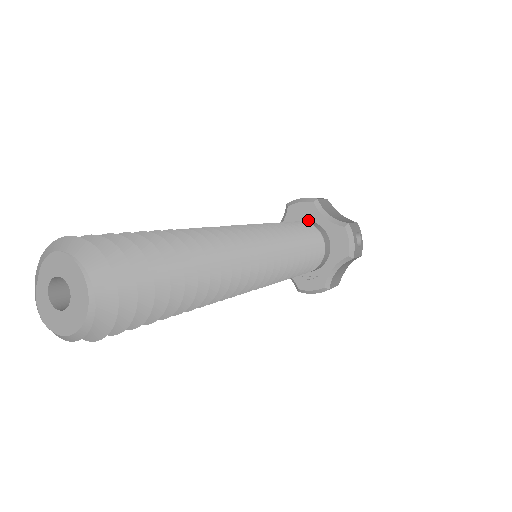
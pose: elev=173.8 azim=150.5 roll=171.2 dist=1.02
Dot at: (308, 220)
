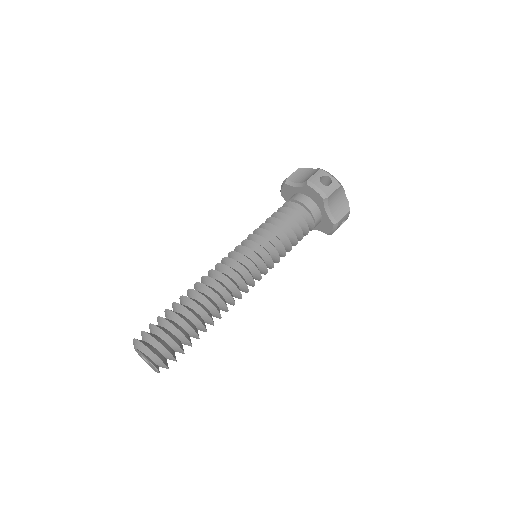
Dot at: (315, 202)
